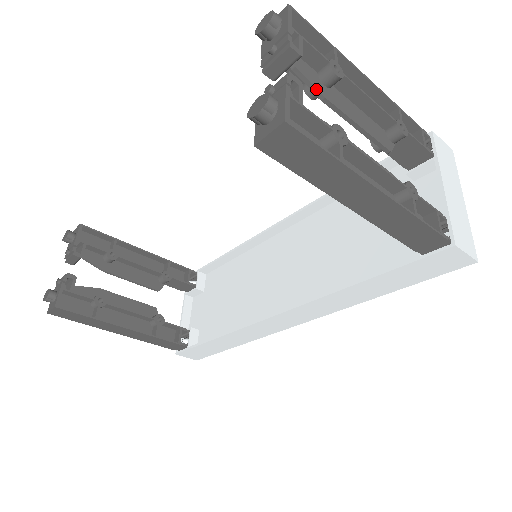
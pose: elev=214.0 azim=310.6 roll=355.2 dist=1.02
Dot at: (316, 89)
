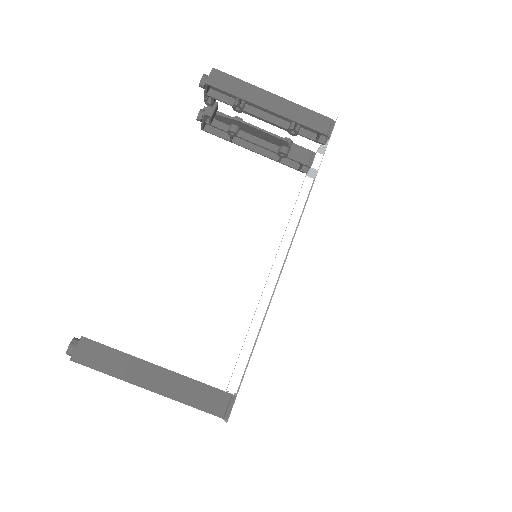
Dot at: (231, 117)
